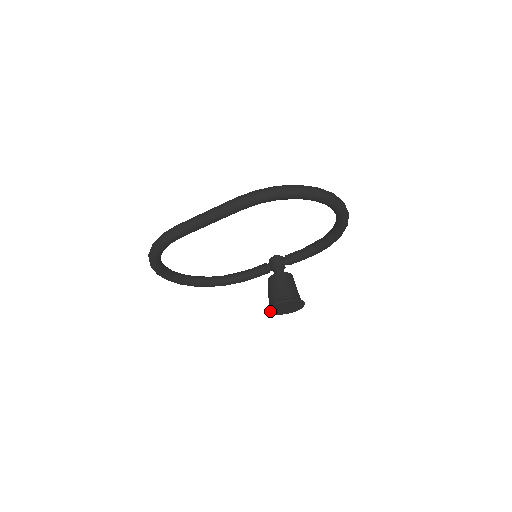
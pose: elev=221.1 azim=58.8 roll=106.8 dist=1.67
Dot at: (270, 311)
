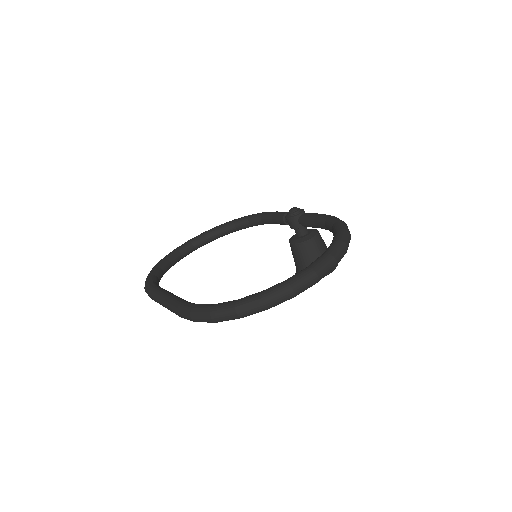
Dot at: occluded
